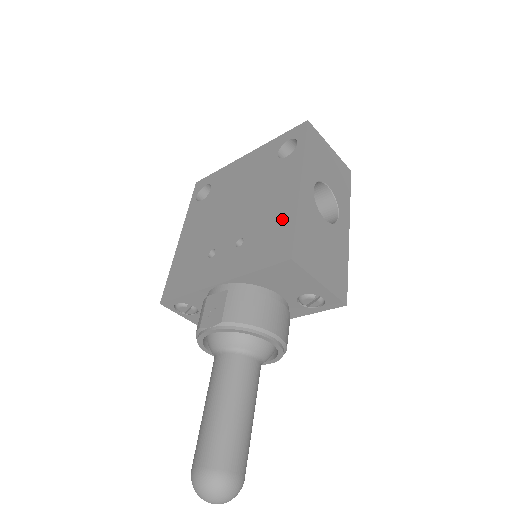
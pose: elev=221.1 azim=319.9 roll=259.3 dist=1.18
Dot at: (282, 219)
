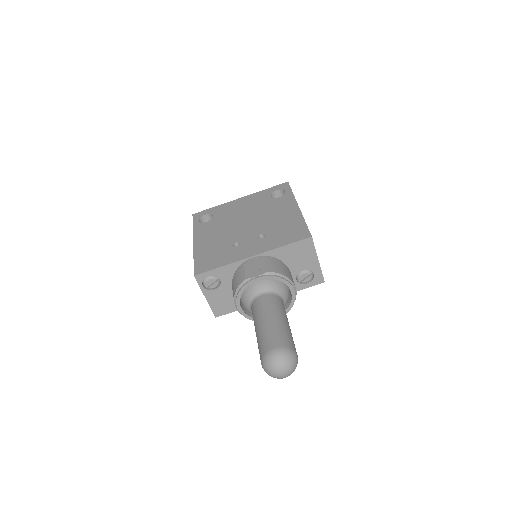
Dot at: (294, 222)
